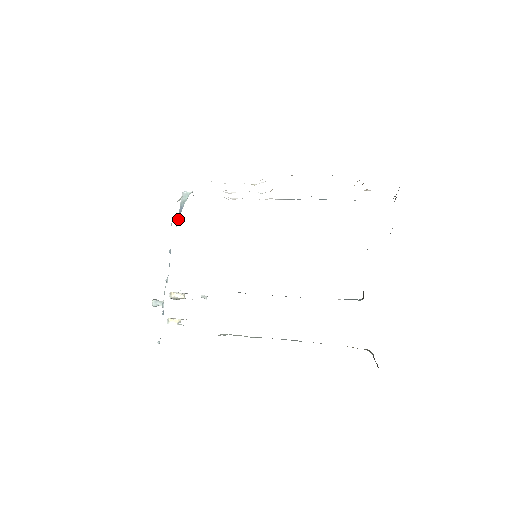
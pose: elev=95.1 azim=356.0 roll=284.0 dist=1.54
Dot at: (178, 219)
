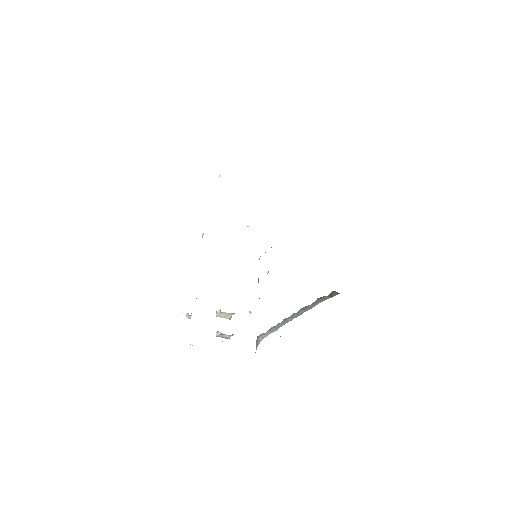
Dot at: occluded
